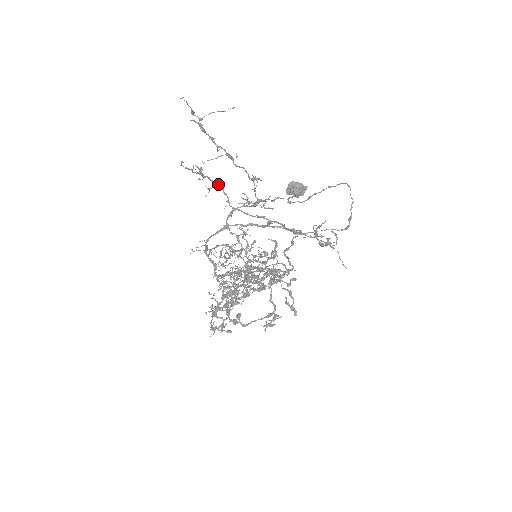
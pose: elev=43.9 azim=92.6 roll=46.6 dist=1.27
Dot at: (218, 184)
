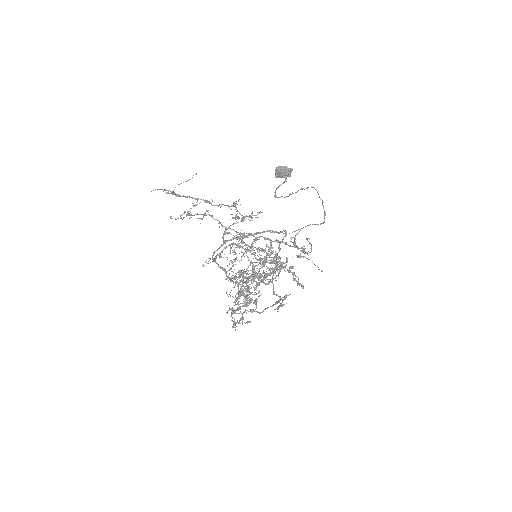
Dot at: occluded
